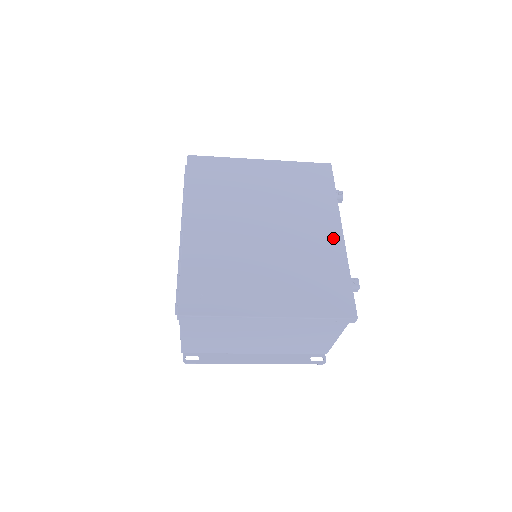
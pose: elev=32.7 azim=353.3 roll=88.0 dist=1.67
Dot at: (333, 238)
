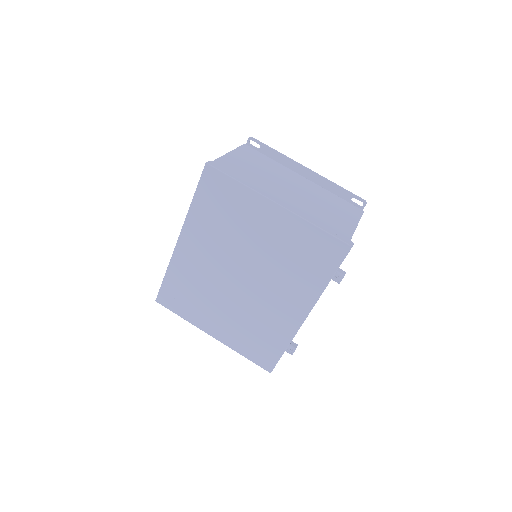
Dot at: (294, 317)
